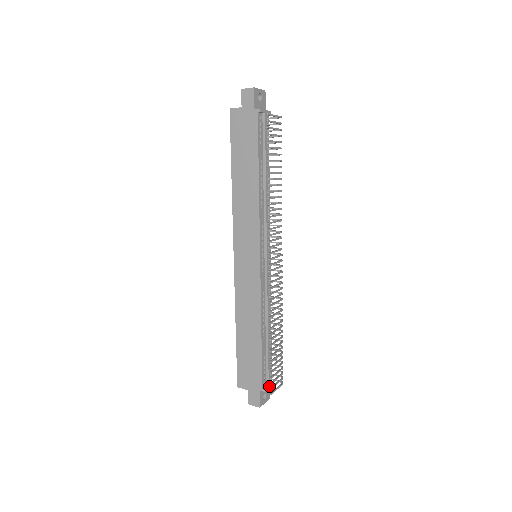
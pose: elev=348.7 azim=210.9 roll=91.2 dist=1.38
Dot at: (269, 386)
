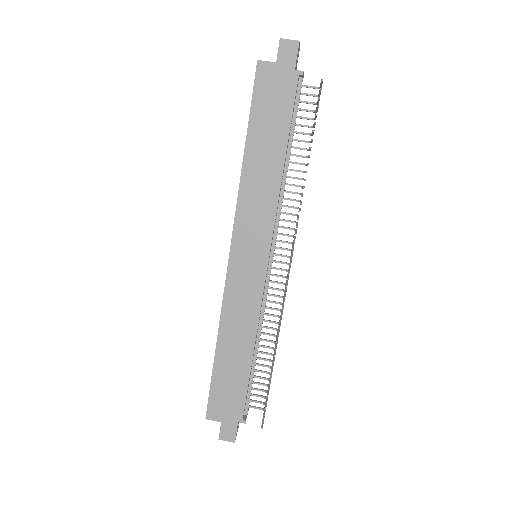
Dot at: occluded
